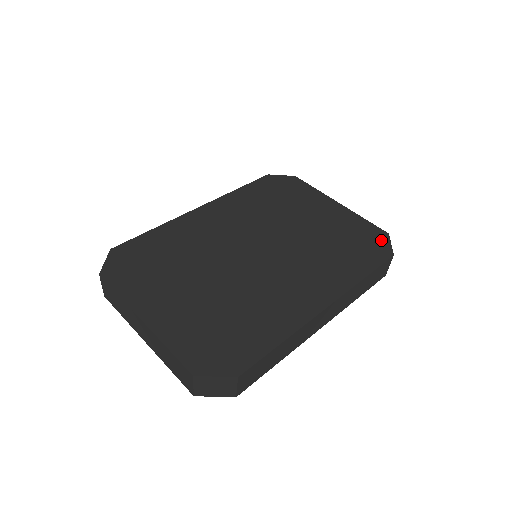
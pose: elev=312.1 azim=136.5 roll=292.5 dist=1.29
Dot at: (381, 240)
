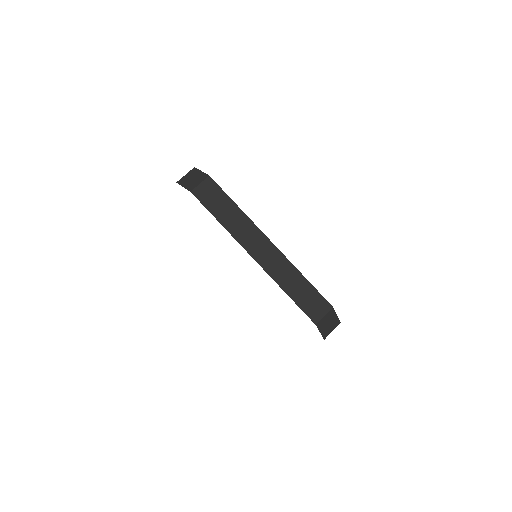
Dot at: occluded
